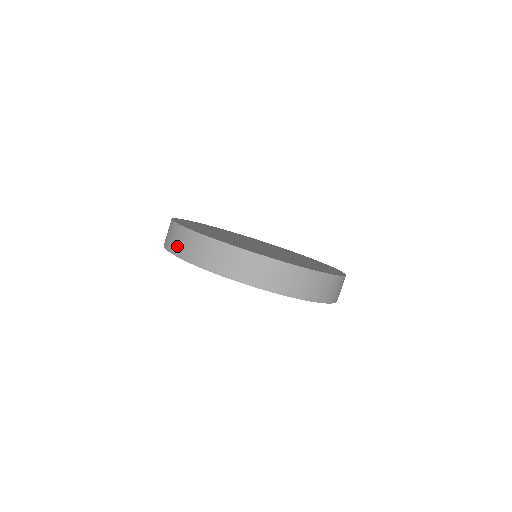
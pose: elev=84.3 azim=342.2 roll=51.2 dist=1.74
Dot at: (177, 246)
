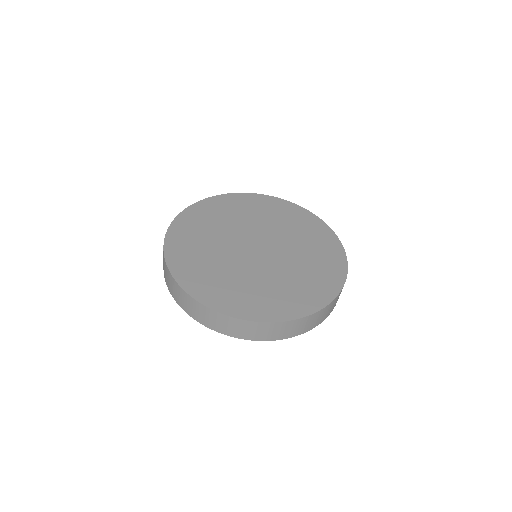
Dot at: (264, 336)
